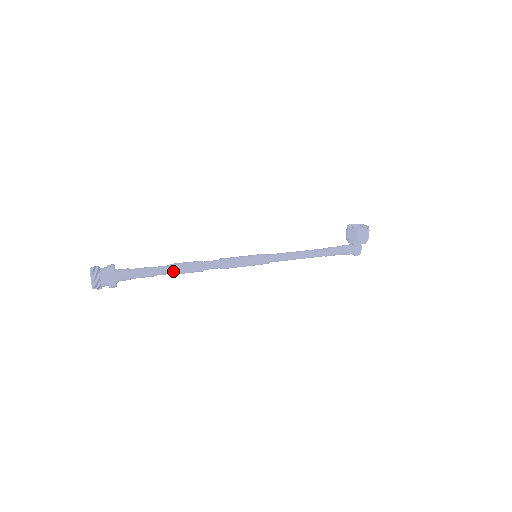
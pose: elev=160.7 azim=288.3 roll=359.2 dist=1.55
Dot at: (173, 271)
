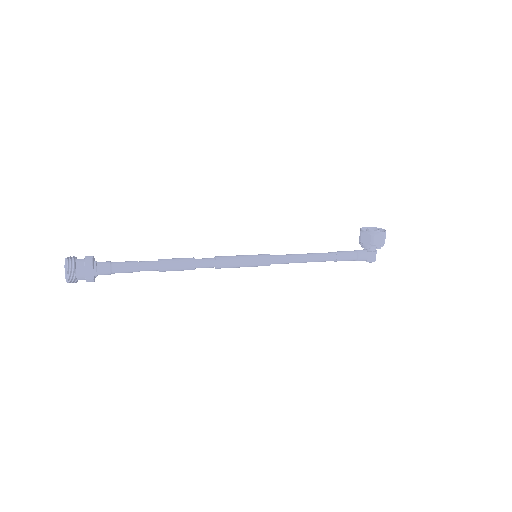
Dot at: (160, 267)
